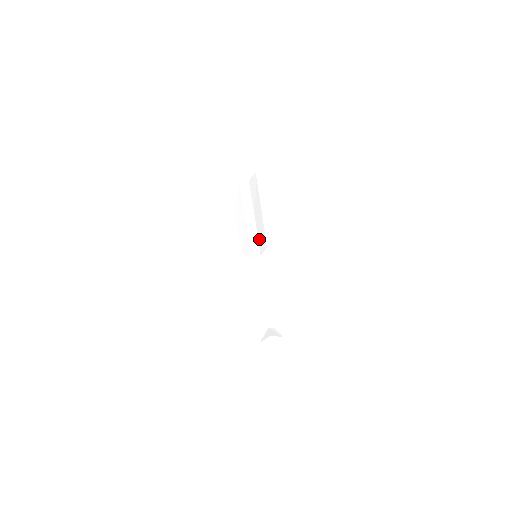
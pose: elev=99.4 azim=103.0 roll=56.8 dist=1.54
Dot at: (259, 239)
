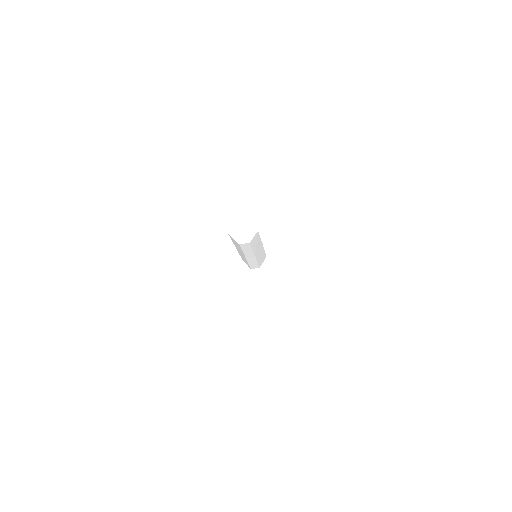
Dot at: (258, 261)
